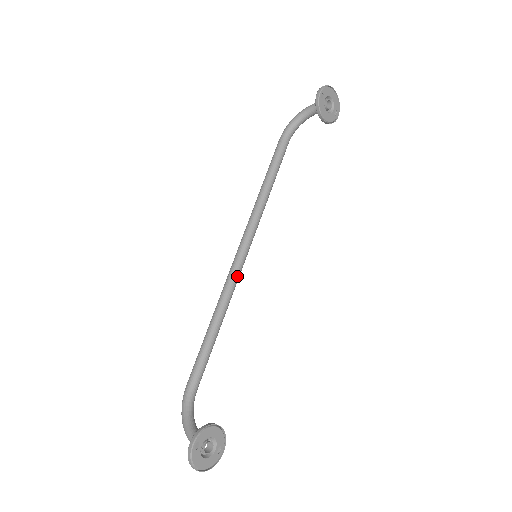
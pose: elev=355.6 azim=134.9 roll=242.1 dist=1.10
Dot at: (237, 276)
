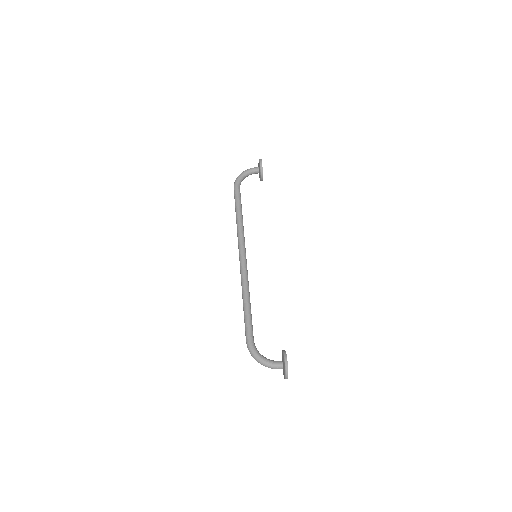
Dot at: occluded
